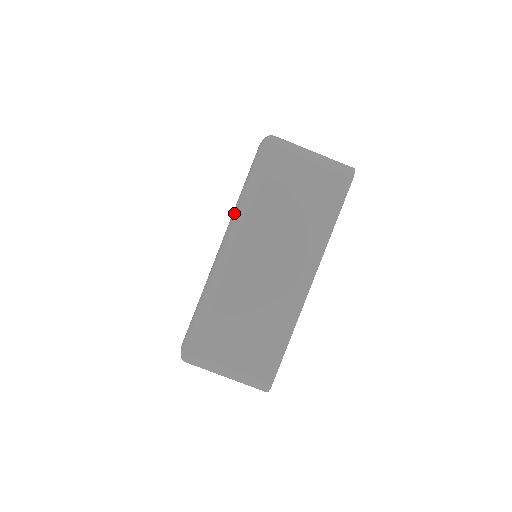
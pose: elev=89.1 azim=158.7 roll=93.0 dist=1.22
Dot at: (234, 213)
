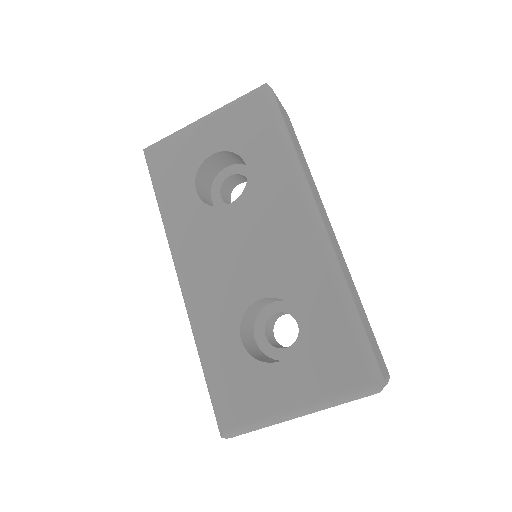
Dot at: (321, 404)
